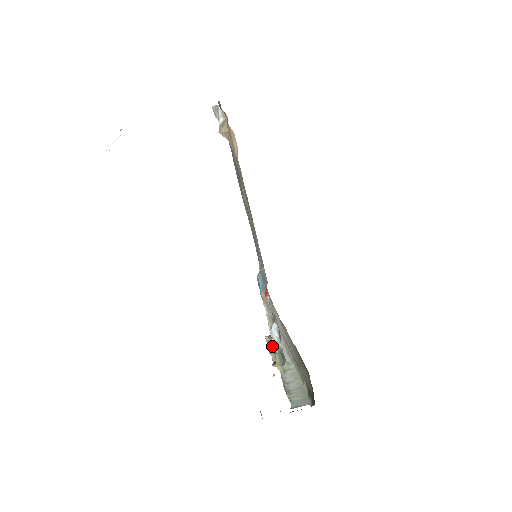
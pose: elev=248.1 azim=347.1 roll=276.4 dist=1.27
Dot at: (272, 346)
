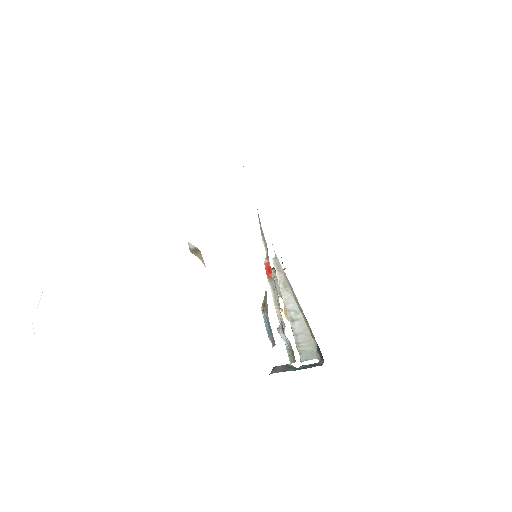
Dot at: occluded
